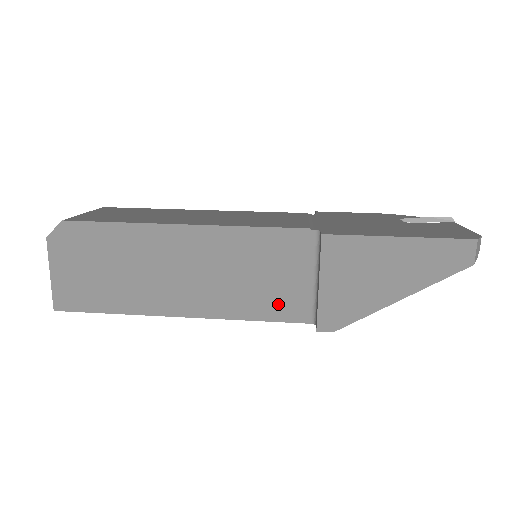
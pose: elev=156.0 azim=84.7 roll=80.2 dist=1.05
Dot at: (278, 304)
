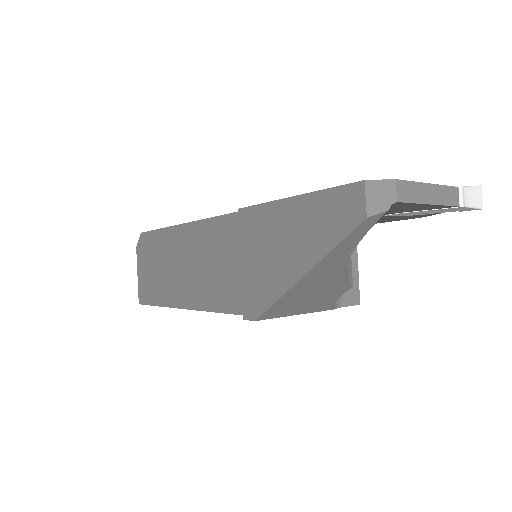
Dot at: (235, 294)
